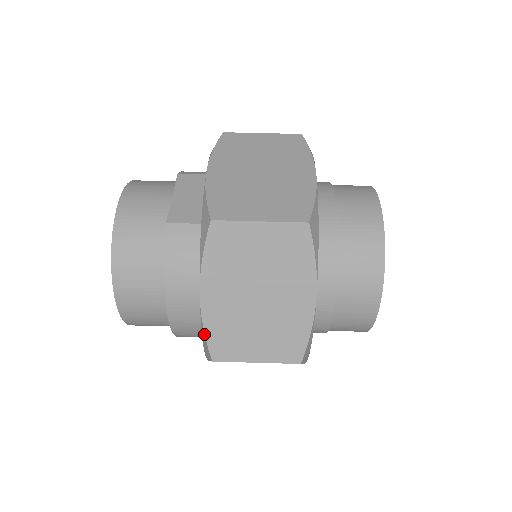
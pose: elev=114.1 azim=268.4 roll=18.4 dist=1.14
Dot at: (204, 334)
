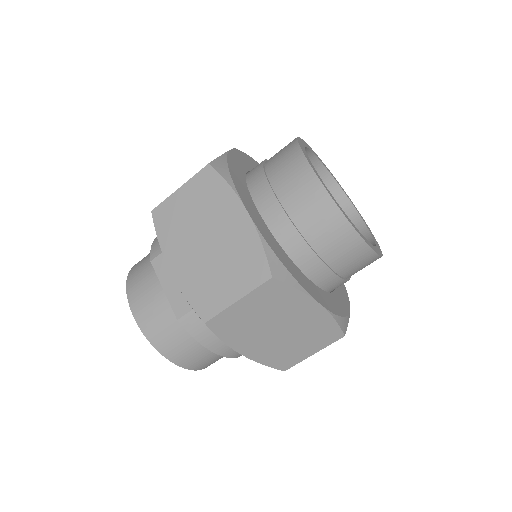
Dot at: (265, 365)
